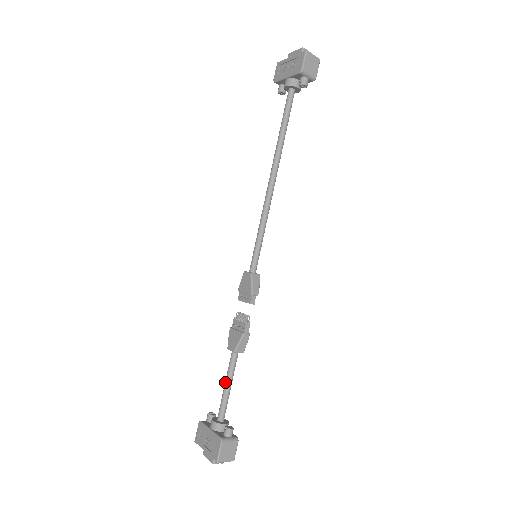
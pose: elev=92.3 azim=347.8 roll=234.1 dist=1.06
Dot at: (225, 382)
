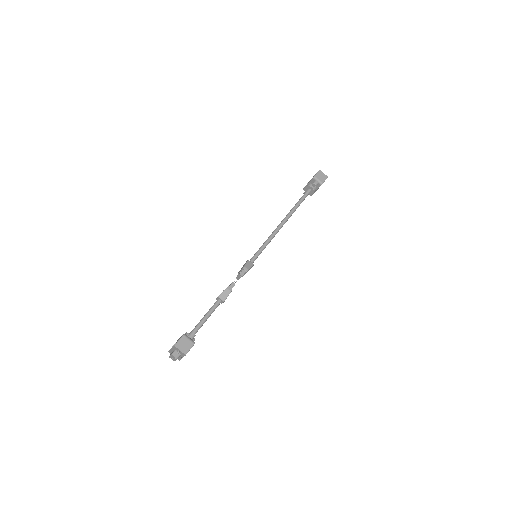
Dot at: (205, 315)
